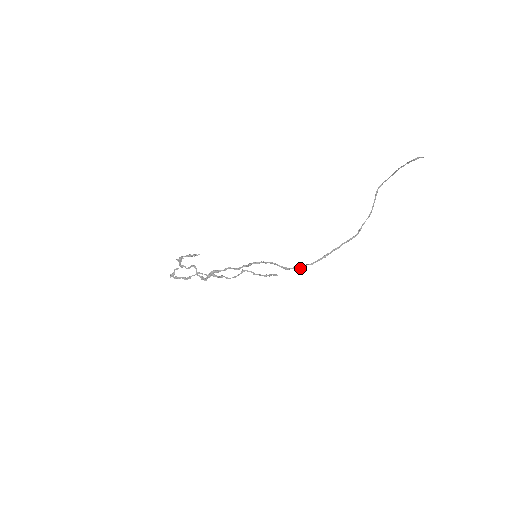
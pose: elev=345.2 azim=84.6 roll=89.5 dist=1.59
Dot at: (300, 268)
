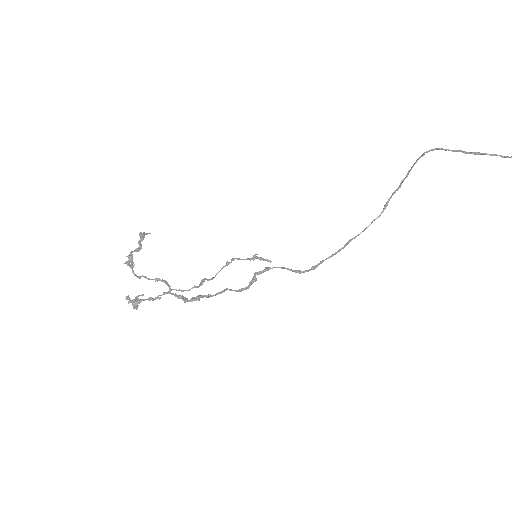
Dot at: (313, 269)
